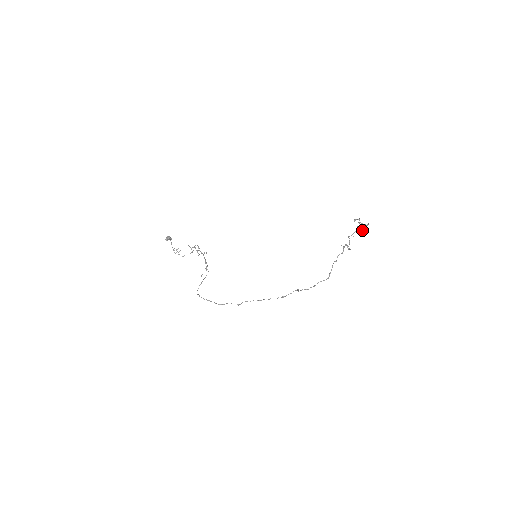
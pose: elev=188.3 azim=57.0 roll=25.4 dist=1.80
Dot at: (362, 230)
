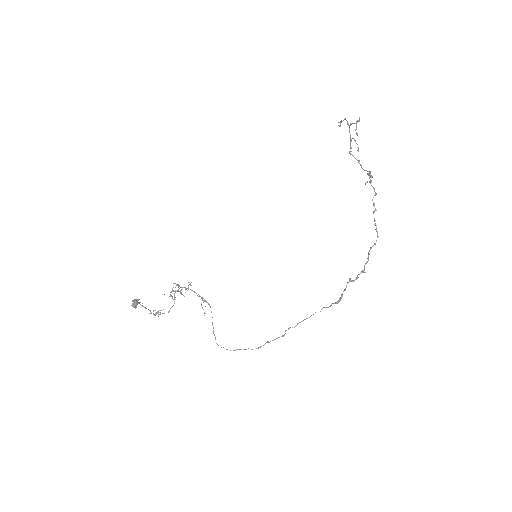
Dot at: (355, 130)
